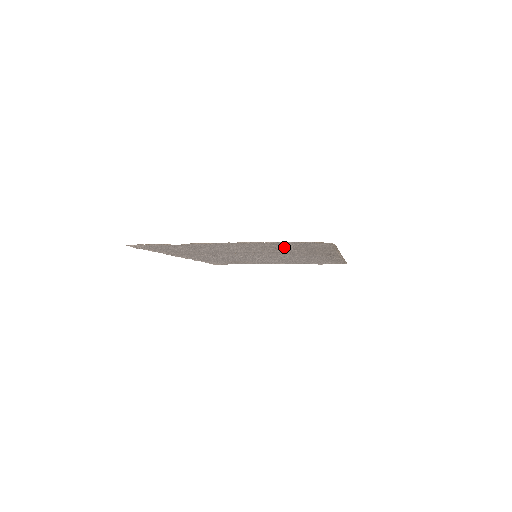
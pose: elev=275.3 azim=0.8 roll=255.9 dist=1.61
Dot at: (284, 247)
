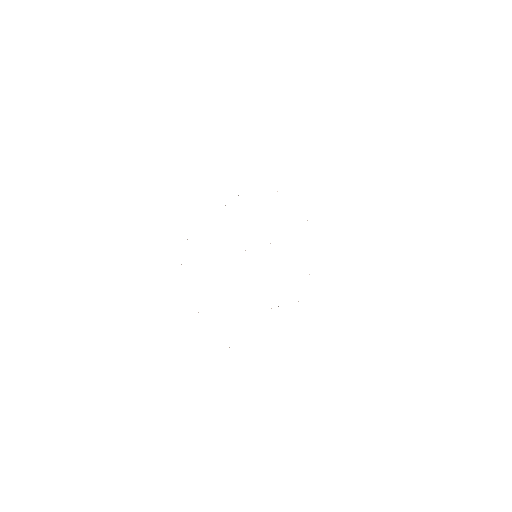
Dot at: occluded
